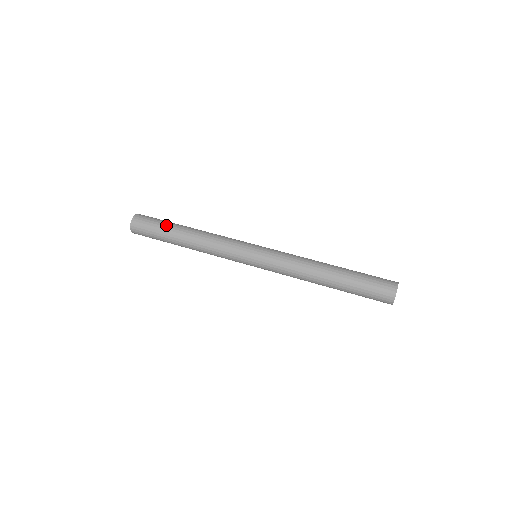
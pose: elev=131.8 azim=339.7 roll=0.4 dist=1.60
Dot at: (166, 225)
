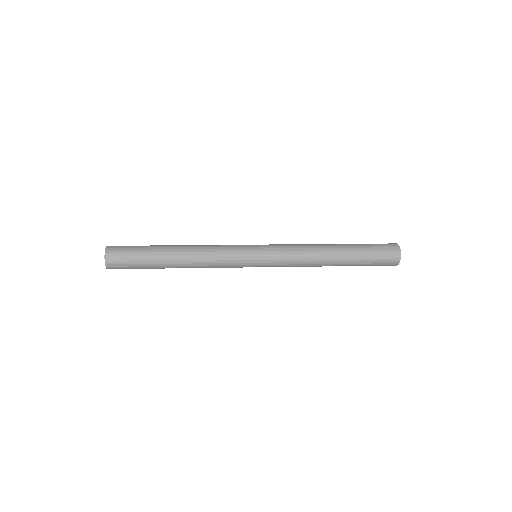
Dot at: (149, 248)
